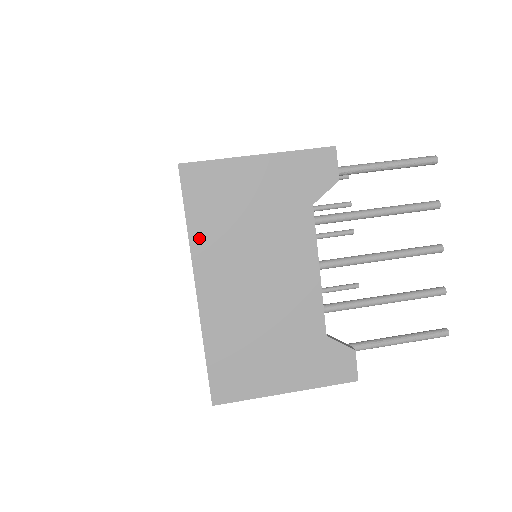
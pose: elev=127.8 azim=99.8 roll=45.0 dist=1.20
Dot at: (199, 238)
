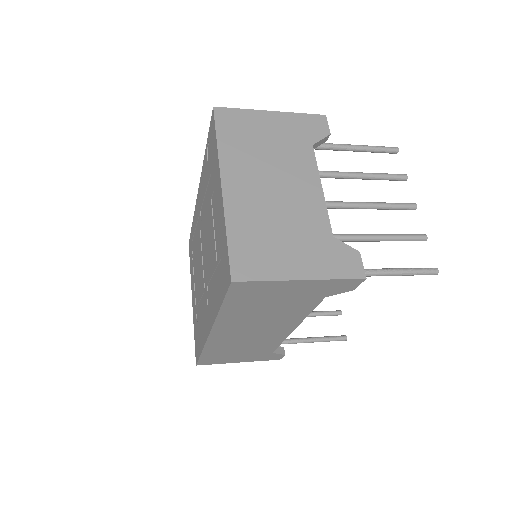
Dot at: (226, 152)
